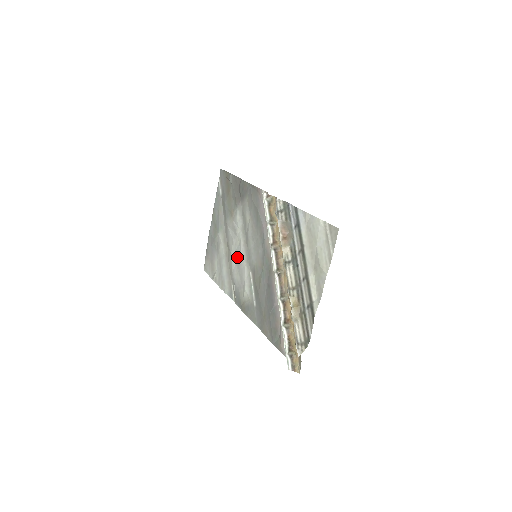
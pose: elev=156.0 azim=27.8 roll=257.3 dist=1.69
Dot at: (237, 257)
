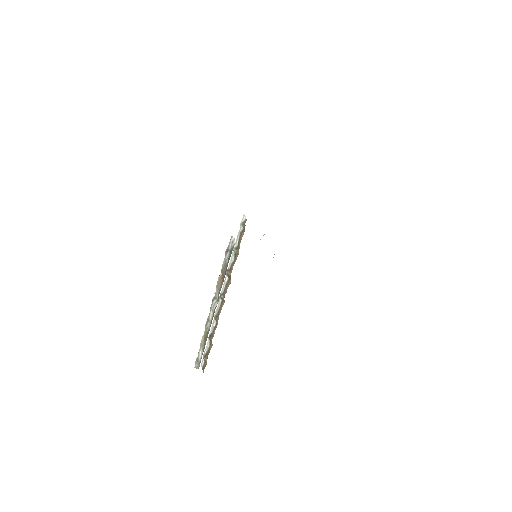
Dot at: occluded
